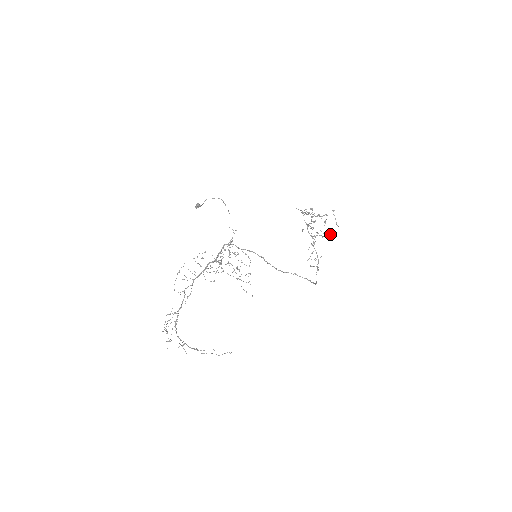
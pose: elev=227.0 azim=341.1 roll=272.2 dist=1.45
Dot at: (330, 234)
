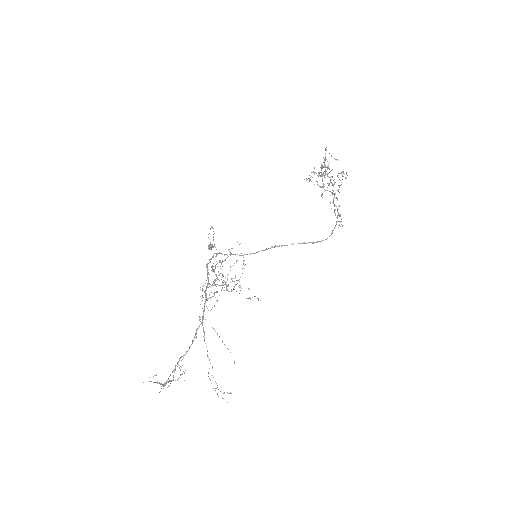
Dot at: occluded
